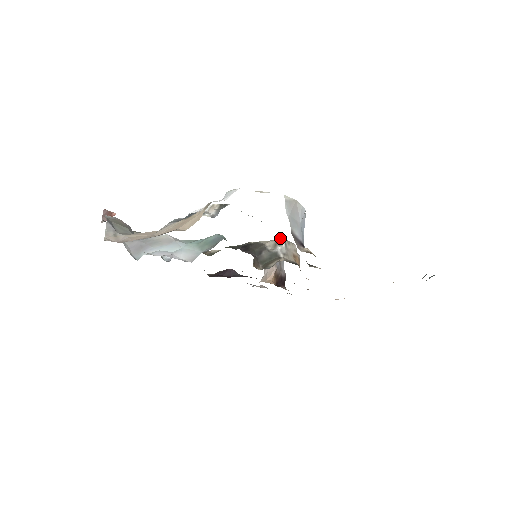
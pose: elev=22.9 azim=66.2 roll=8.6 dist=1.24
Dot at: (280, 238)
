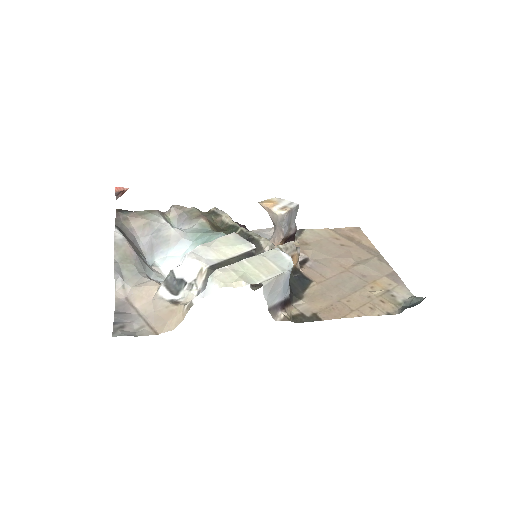
Dot at: occluded
